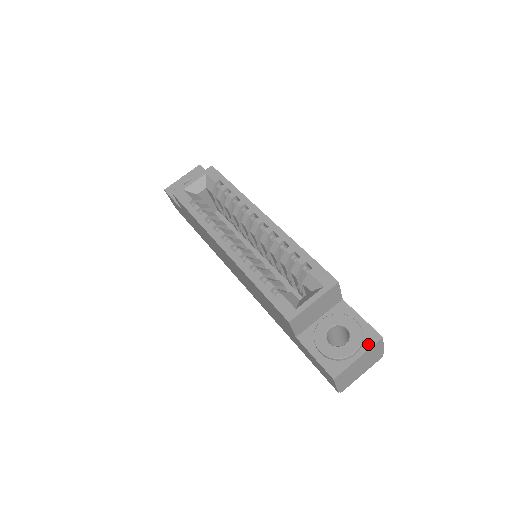
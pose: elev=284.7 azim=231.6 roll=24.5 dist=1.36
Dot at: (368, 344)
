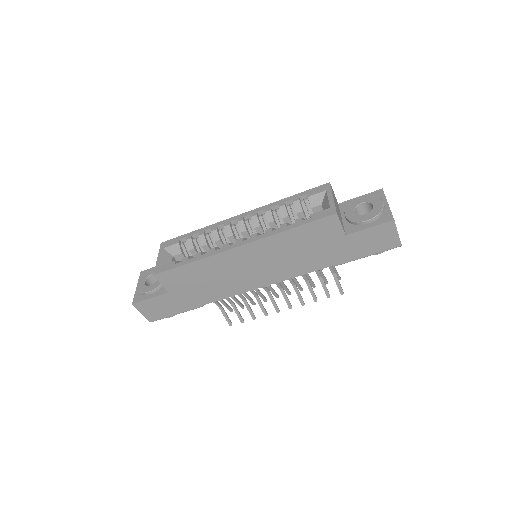
Dot at: (382, 196)
